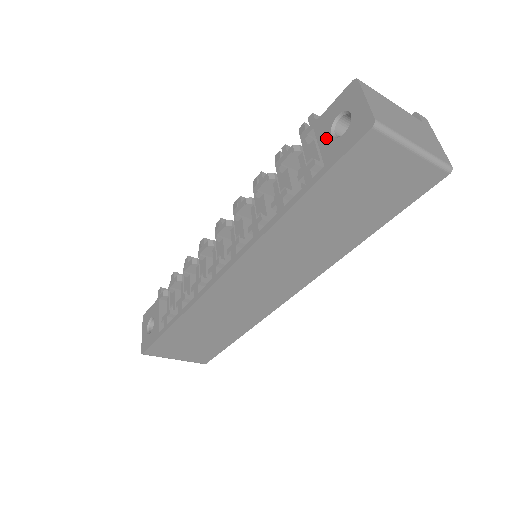
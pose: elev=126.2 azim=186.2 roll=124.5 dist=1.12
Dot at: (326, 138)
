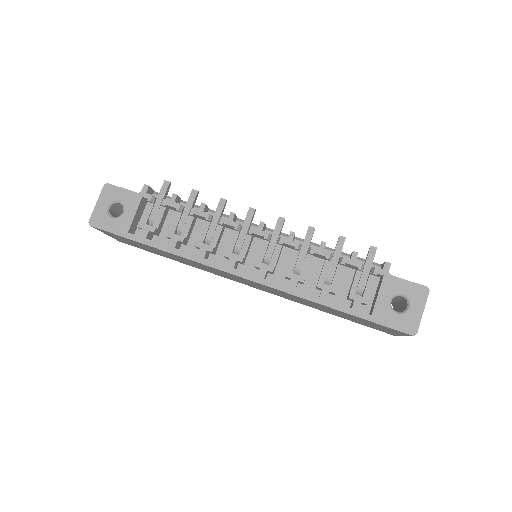
Dot at: (386, 298)
